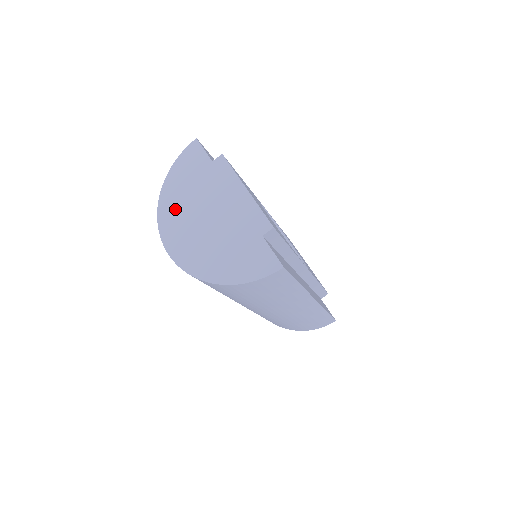
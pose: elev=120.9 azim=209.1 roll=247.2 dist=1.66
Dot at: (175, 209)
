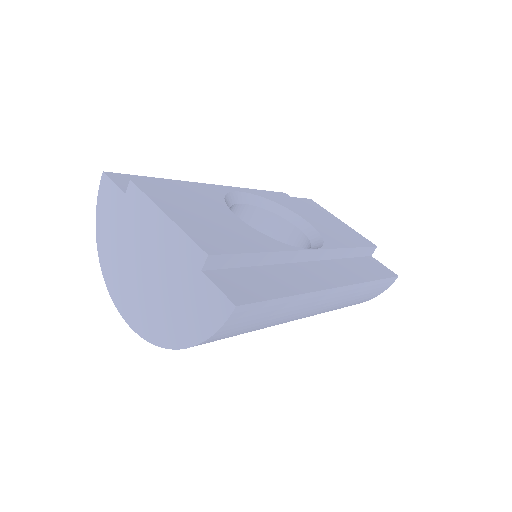
Dot at: (115, 268)
